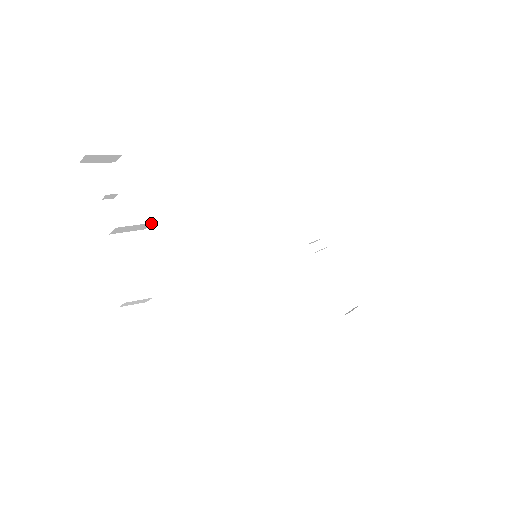
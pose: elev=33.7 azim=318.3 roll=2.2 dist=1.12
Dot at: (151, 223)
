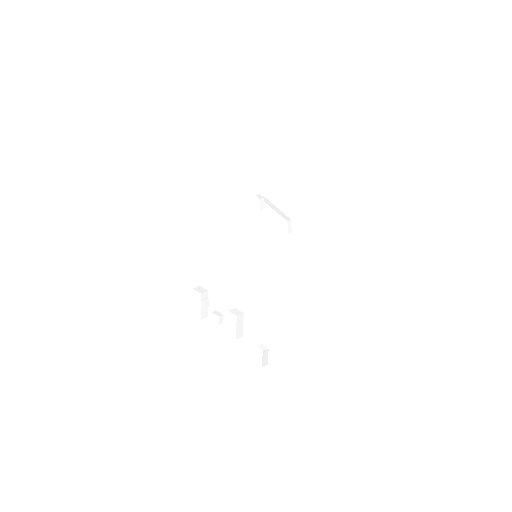
Dot at: (235, 308)
